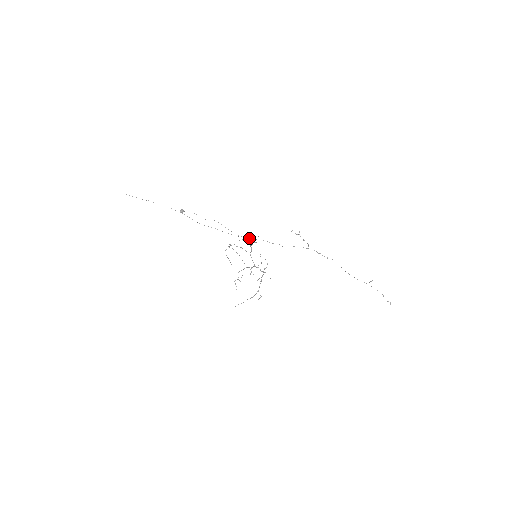
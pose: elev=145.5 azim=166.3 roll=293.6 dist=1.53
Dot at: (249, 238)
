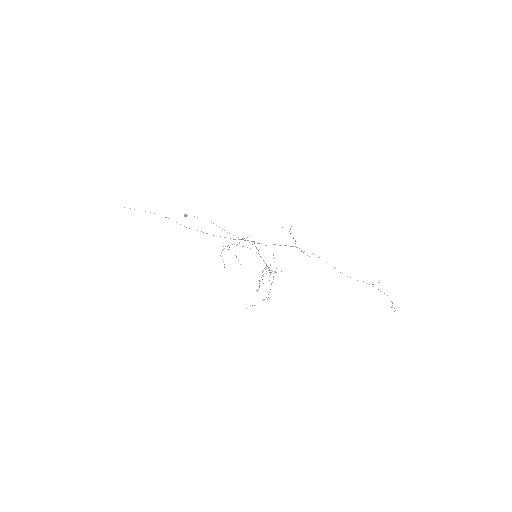
Dot at: (233, 239)
